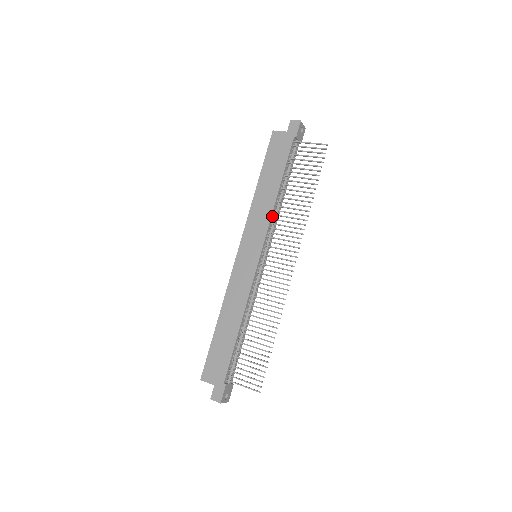
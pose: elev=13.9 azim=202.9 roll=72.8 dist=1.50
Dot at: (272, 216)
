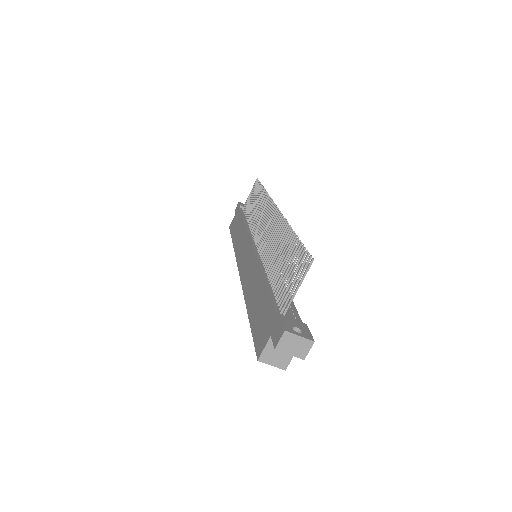
Dot at: (249, 231)
